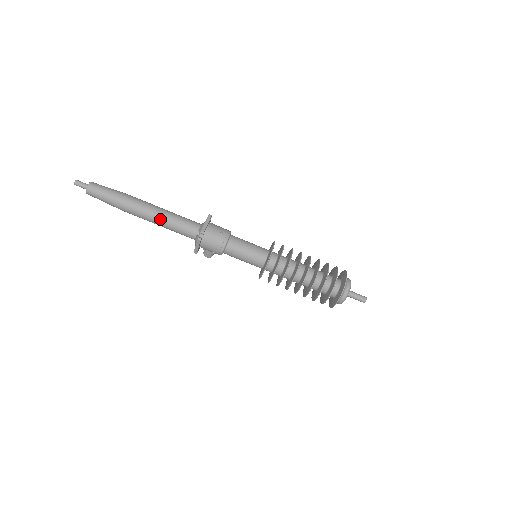
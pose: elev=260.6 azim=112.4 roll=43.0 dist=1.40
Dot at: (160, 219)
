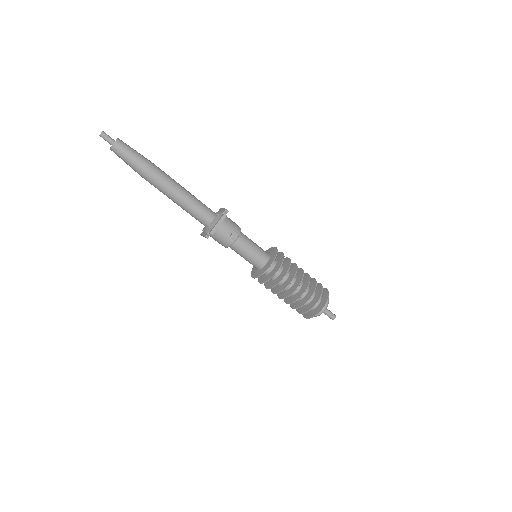
Dot at: (177, 201)
